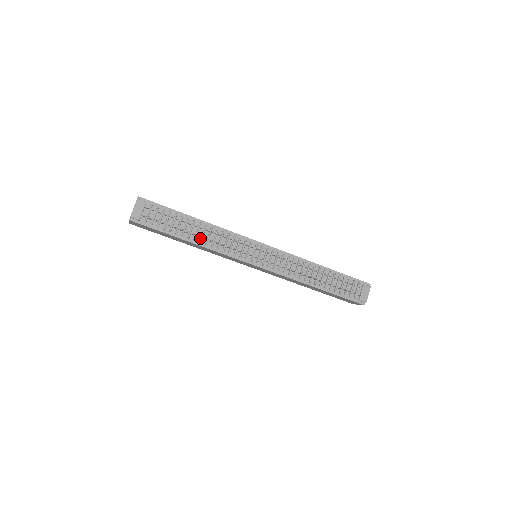
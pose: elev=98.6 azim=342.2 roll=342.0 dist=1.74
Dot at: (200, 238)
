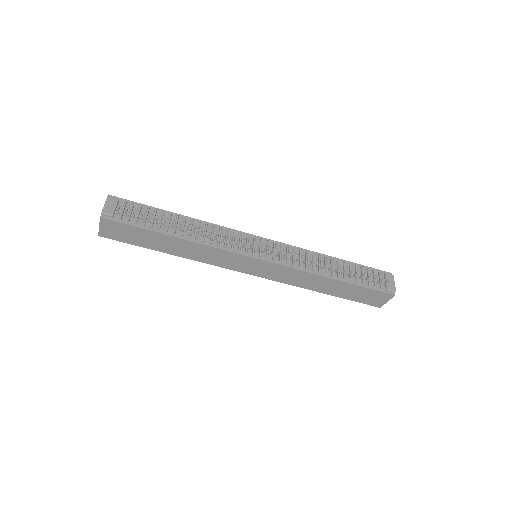
Dot at: (188, 233)
